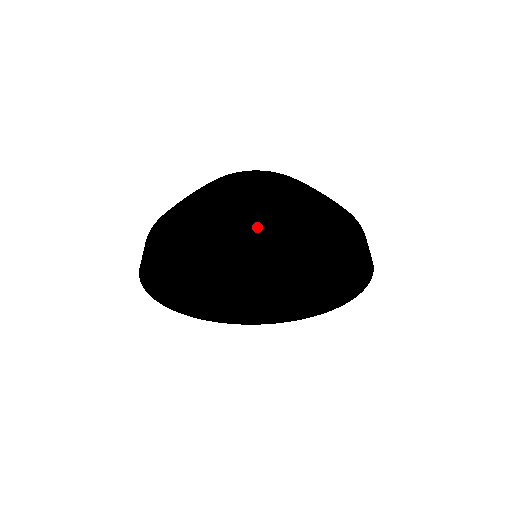
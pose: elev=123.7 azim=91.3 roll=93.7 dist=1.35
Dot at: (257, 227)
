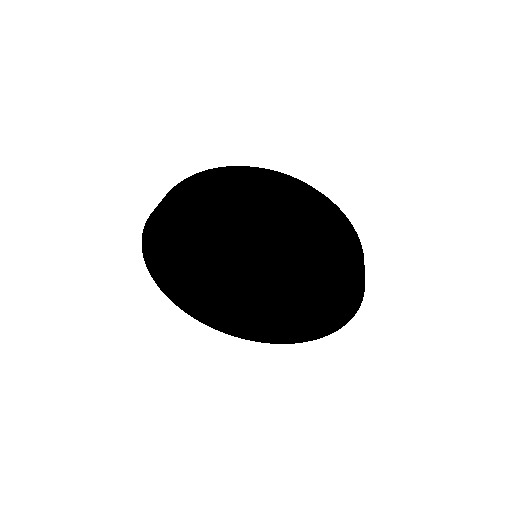
Dot at: (277, 207)
